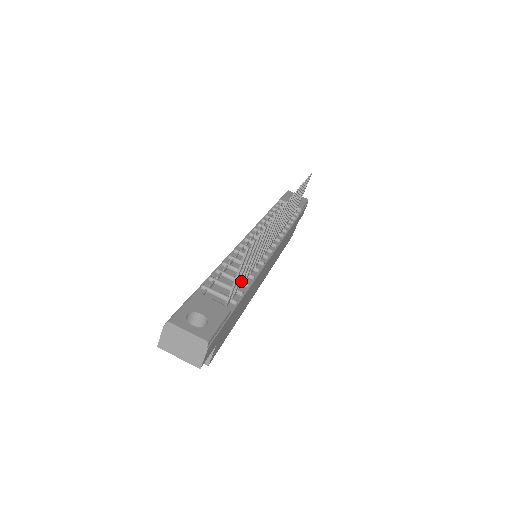
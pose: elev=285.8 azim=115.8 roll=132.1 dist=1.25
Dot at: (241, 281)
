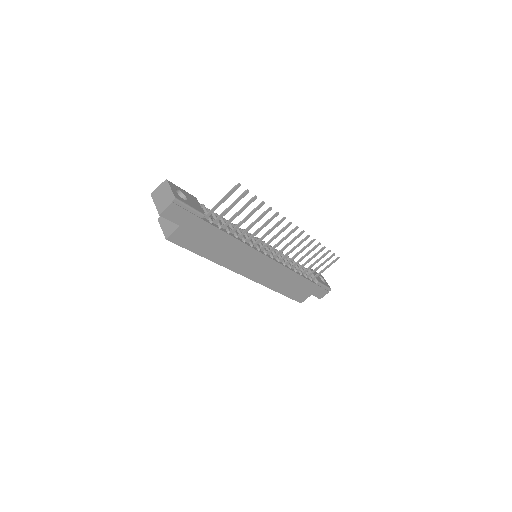
Dot at: (226, 222)
